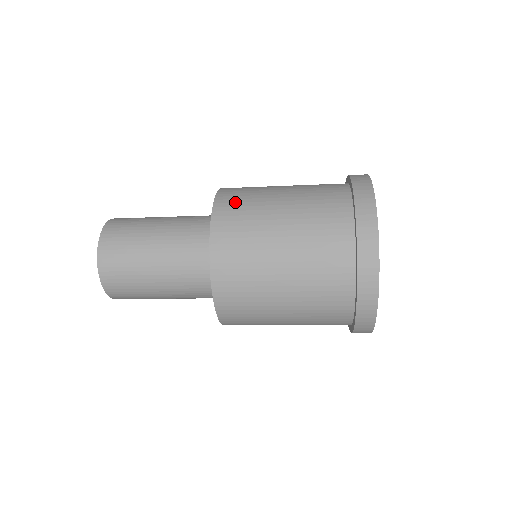
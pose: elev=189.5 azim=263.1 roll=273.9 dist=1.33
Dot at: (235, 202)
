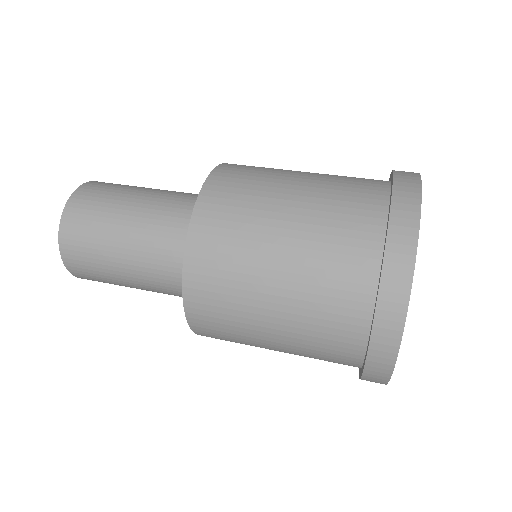
Dot at: (211, 311)
